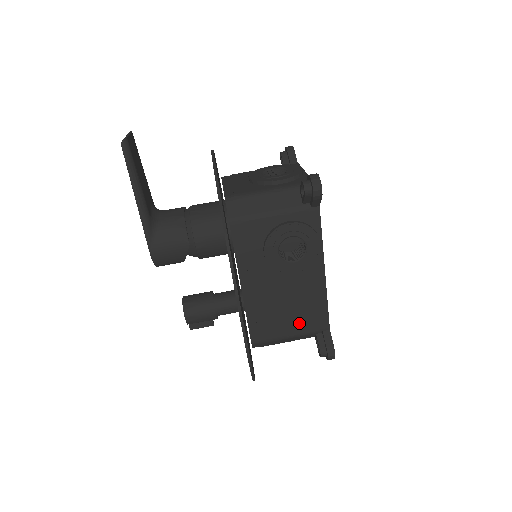
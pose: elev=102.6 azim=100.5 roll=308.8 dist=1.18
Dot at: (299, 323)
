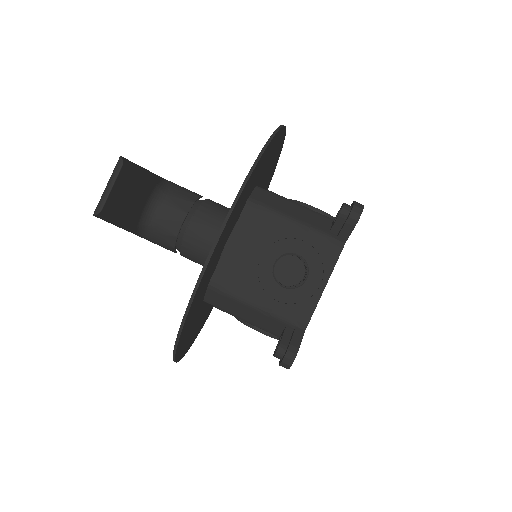
Dot at: occluded
